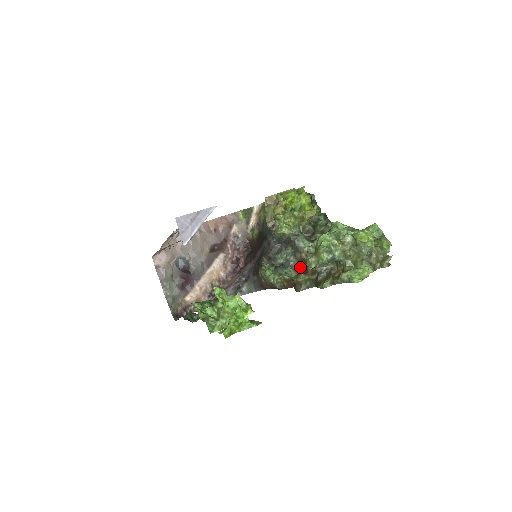
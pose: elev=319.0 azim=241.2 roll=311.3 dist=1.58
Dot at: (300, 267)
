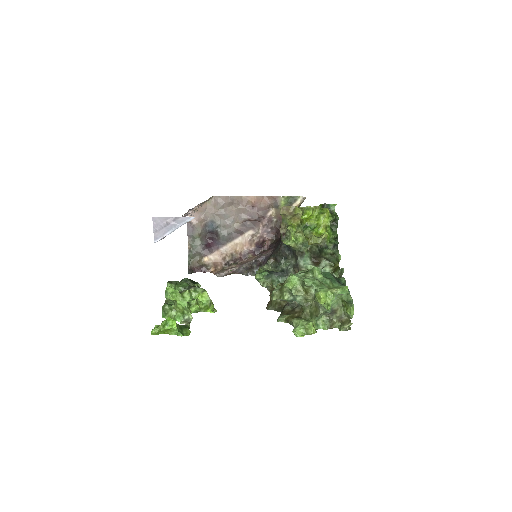
Dot at: occluded
